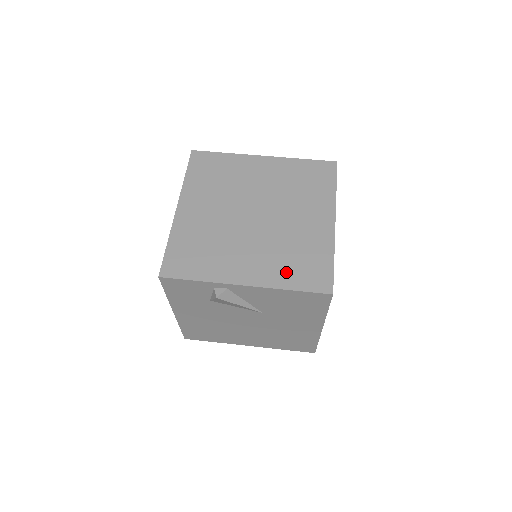
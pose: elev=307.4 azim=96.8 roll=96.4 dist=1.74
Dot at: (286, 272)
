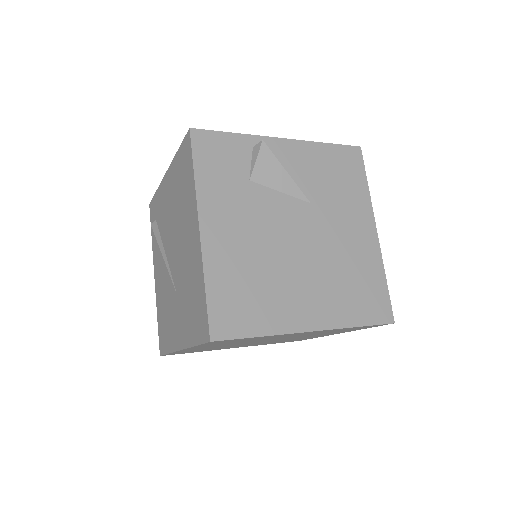
Dot at: occluded
